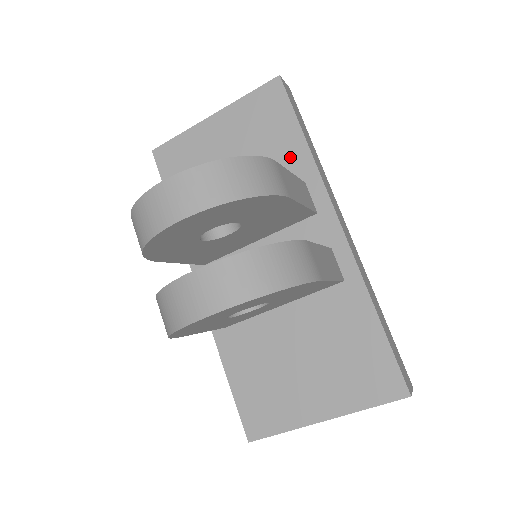
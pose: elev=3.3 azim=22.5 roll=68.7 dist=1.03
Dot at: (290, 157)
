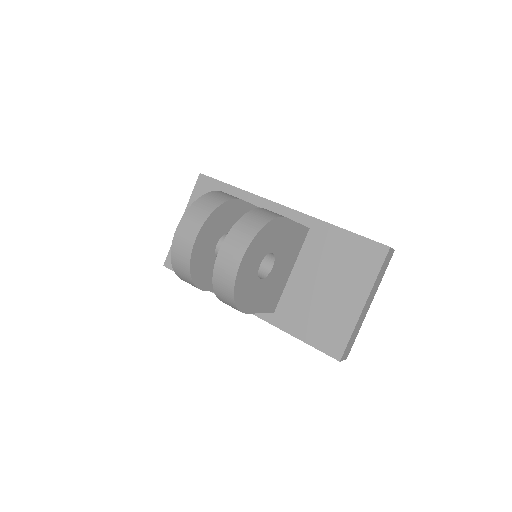
Dot at: occluded
